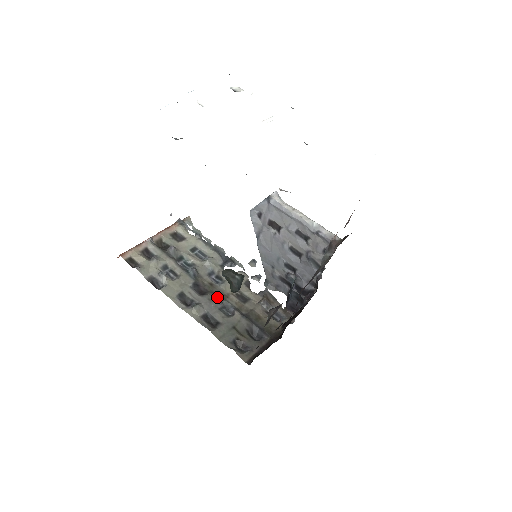
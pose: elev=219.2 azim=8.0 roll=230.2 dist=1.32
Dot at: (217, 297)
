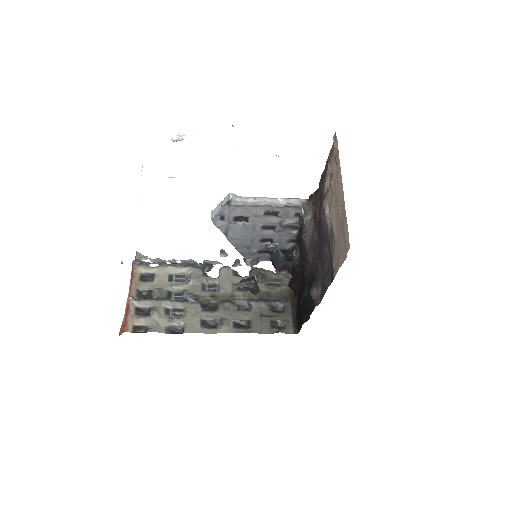
Dot at: (228, 303)
